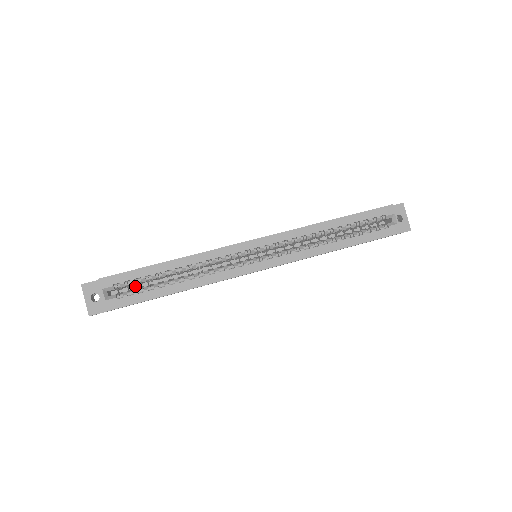
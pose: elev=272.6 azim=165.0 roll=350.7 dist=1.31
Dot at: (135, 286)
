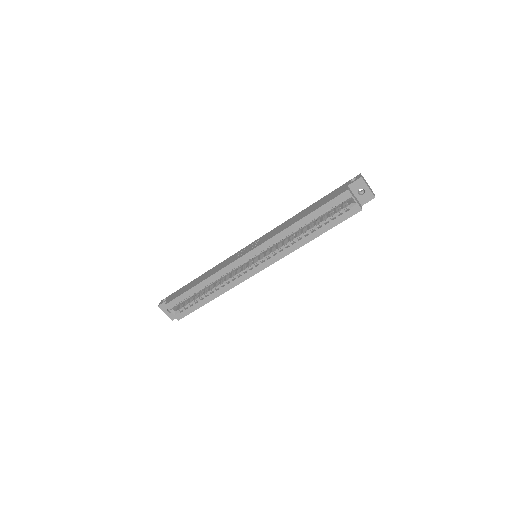
Dot at: occluded
